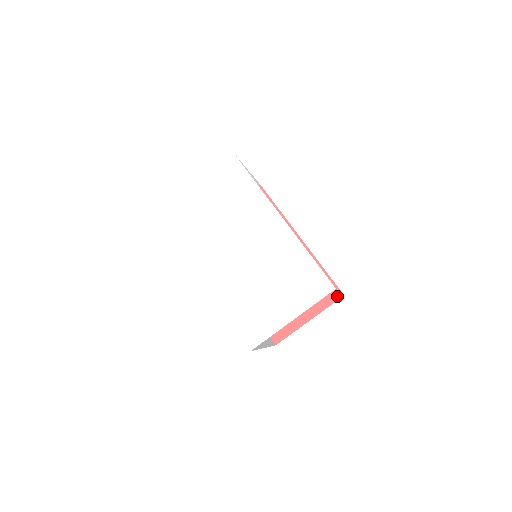
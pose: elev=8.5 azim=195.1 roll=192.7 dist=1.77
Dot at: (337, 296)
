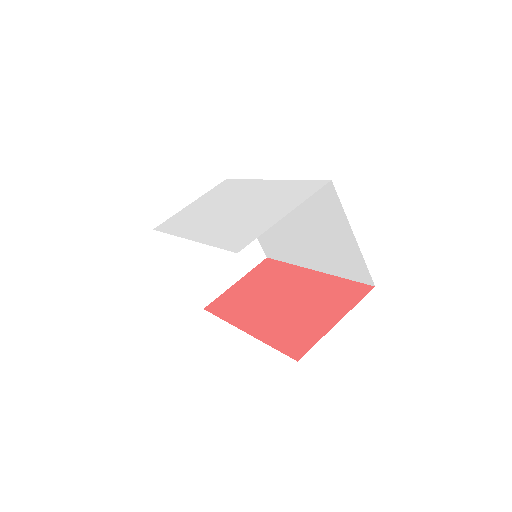
Dot at: (366, 290)
